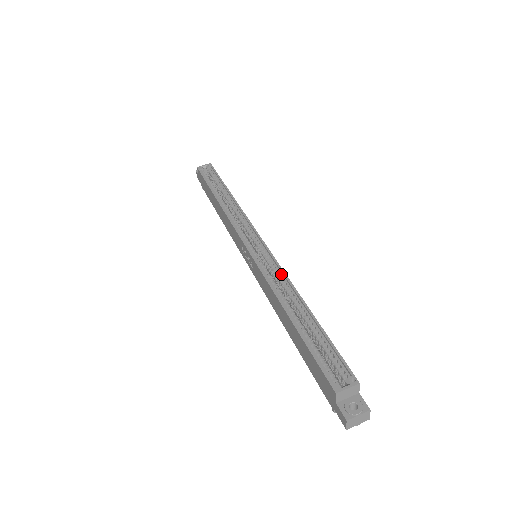
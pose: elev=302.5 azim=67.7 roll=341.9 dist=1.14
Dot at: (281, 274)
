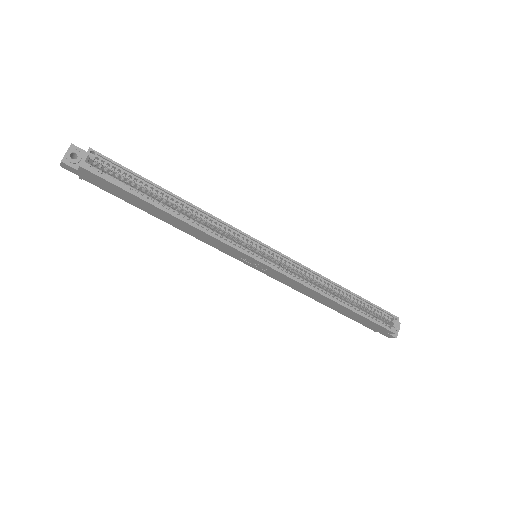
Dot at: (307, 271)
